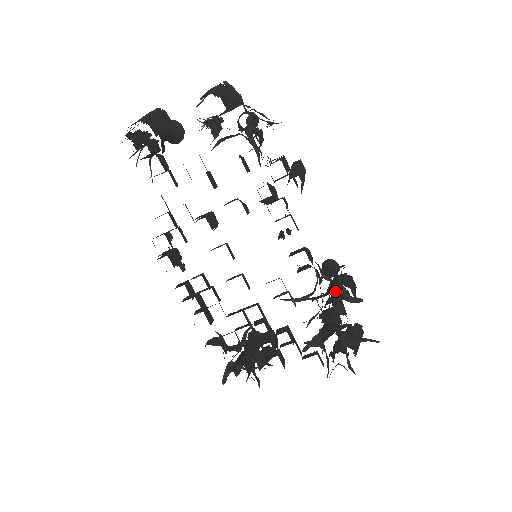
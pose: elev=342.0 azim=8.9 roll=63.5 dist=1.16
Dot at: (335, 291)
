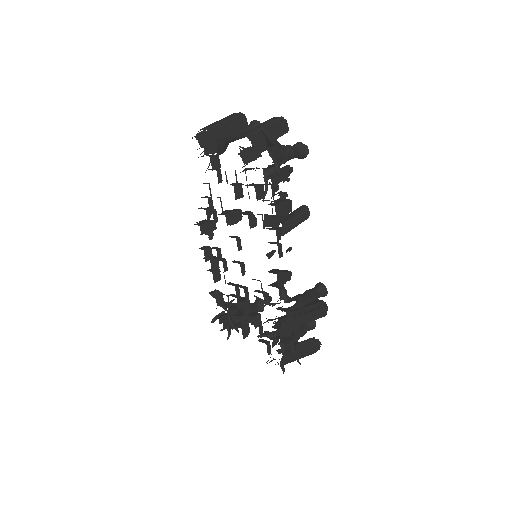
Dot at: occluded
